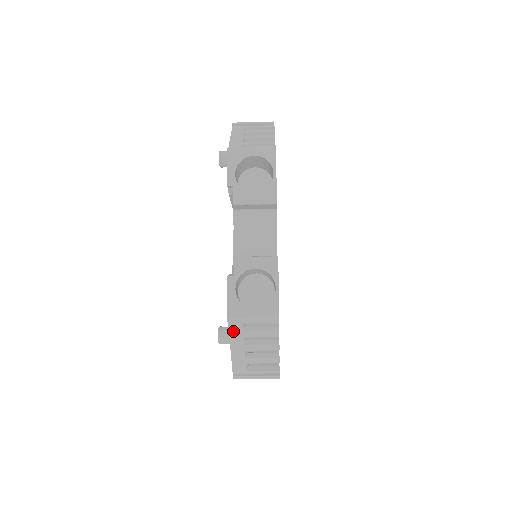
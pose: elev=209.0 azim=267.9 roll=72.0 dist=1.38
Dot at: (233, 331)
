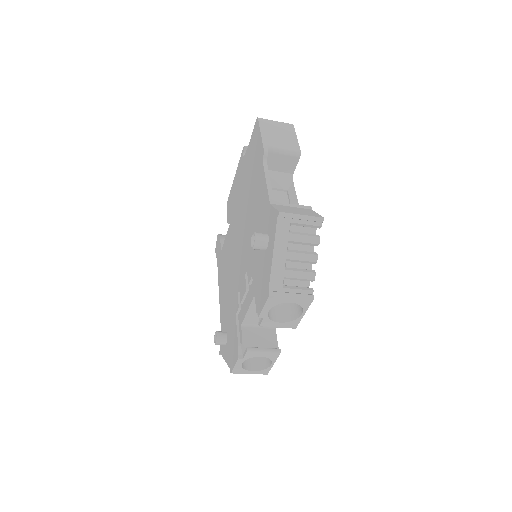
Dot at: occluded
